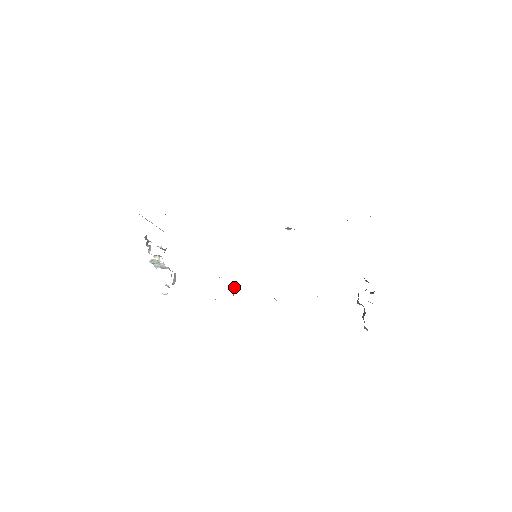
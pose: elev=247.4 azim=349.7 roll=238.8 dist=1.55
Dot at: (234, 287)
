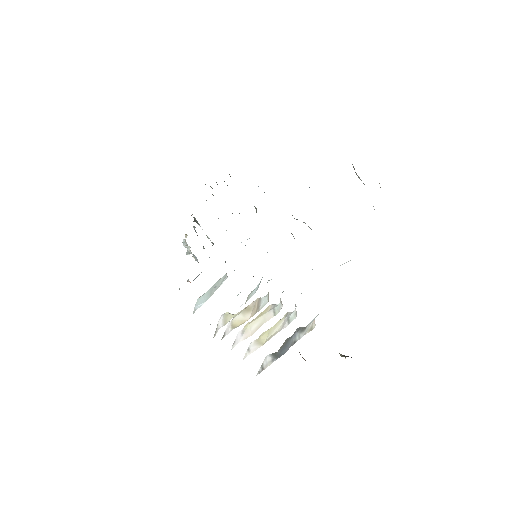
Dot at: occluded
